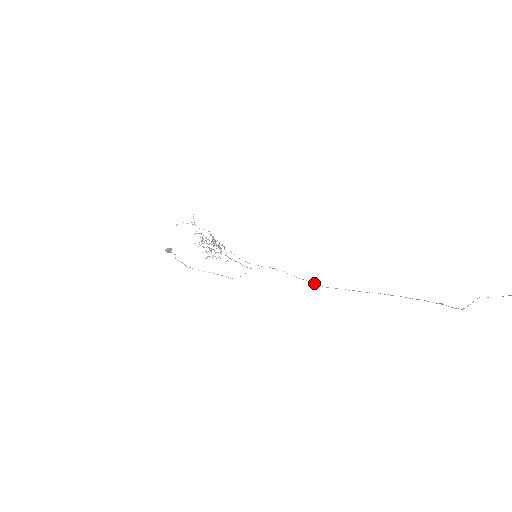
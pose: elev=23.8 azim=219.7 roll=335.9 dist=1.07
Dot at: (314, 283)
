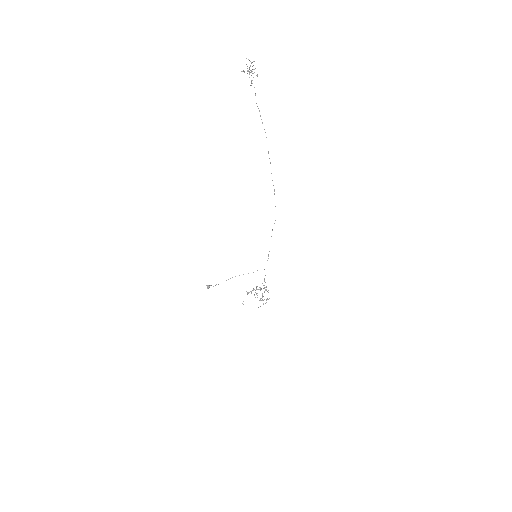
Dot at: occluded
